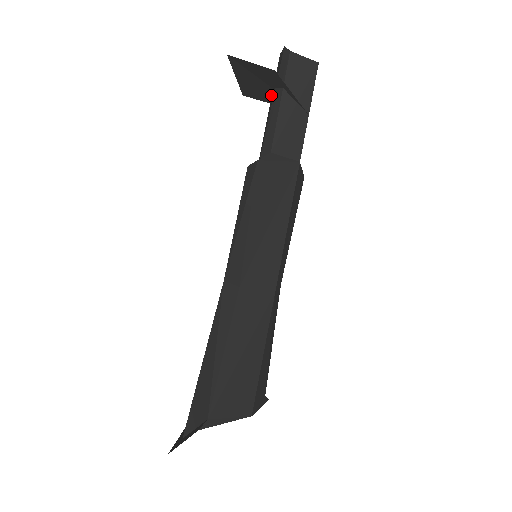
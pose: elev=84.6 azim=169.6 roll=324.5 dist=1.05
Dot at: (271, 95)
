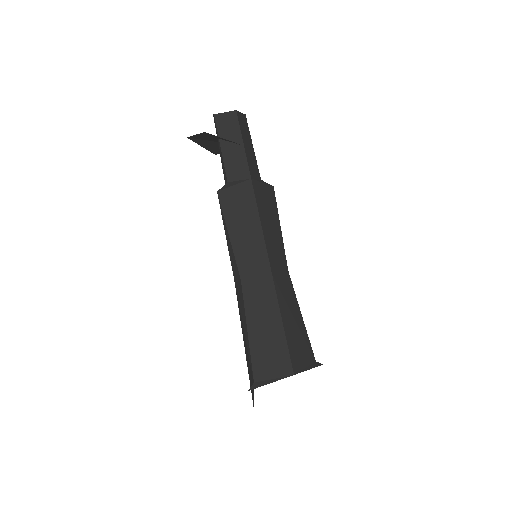
Dot at: occluded
